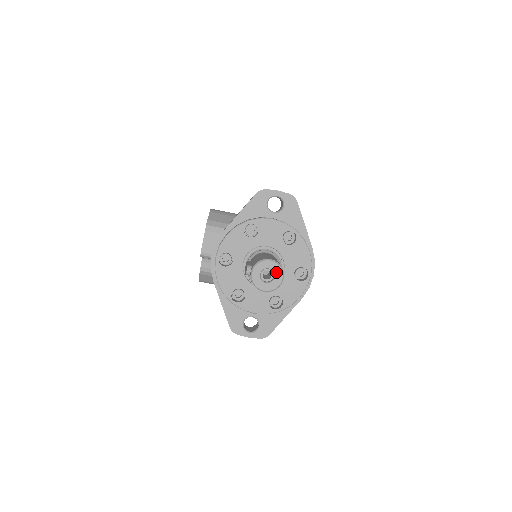
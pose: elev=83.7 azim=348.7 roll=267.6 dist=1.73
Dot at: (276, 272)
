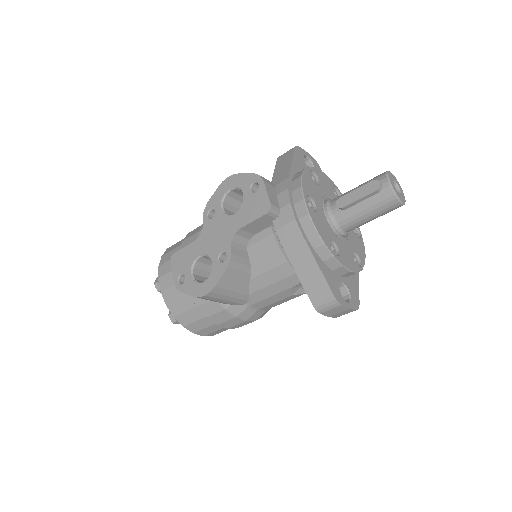
Dot at: (399, 185)
